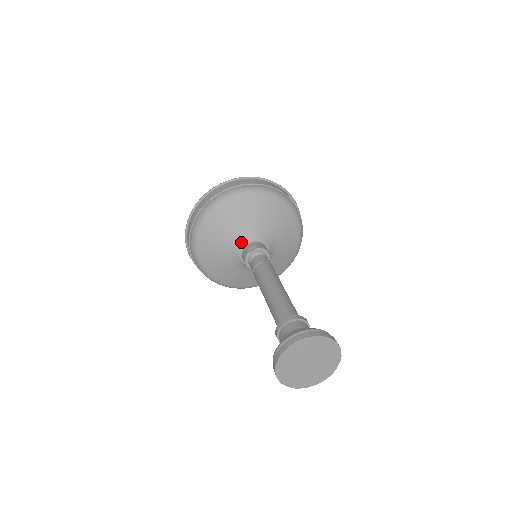
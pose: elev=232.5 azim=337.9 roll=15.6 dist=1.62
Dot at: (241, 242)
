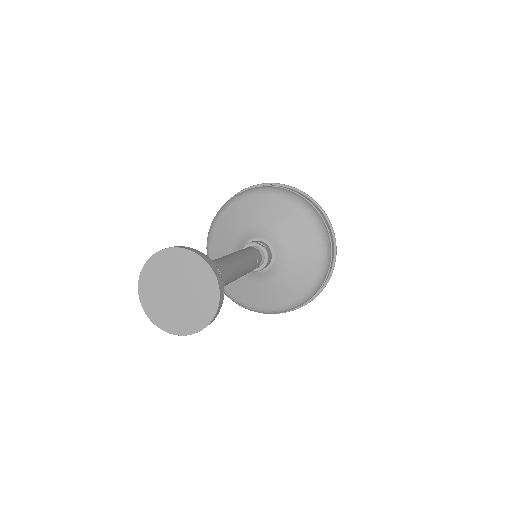
Dot at: (261, 234)
